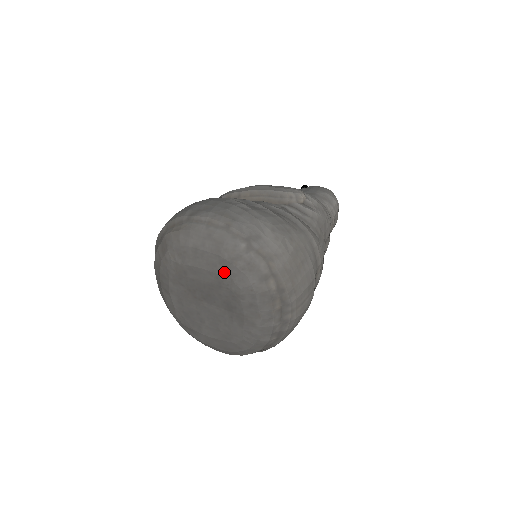
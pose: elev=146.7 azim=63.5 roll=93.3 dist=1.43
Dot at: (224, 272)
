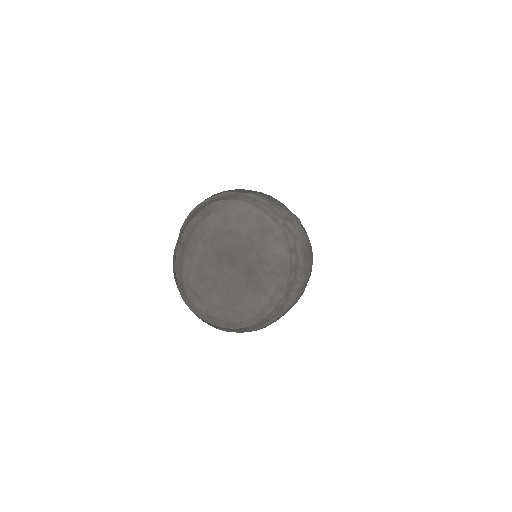
Dot at: (260, 238)
